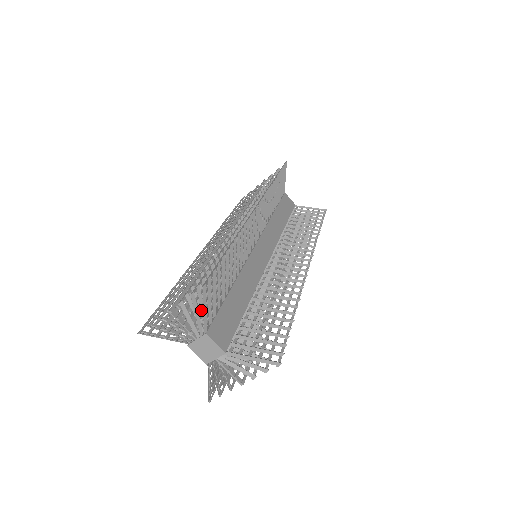
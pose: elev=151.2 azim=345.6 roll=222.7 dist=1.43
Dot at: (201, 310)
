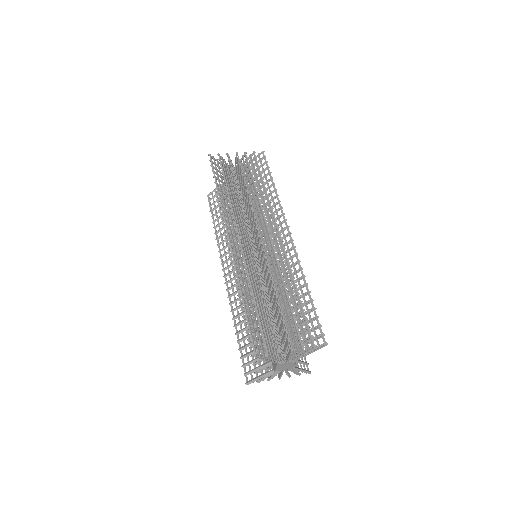
Dot at: occluded
